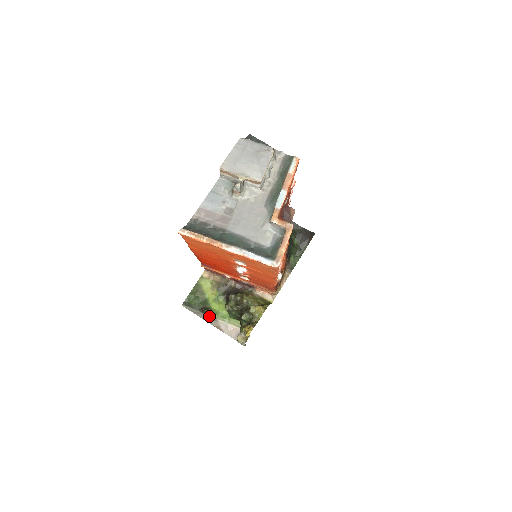
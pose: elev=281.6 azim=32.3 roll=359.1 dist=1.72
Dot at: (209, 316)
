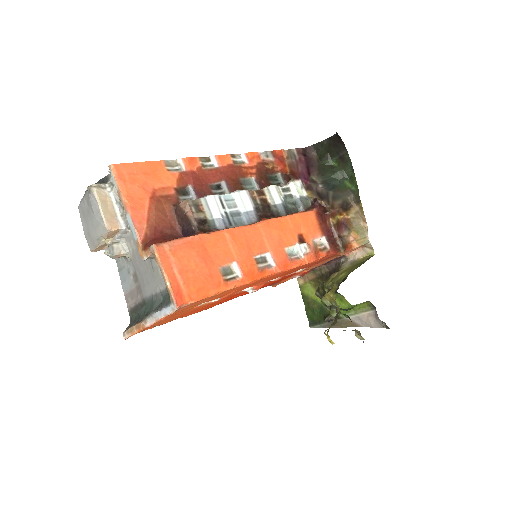
Dot at: (337, 321)
